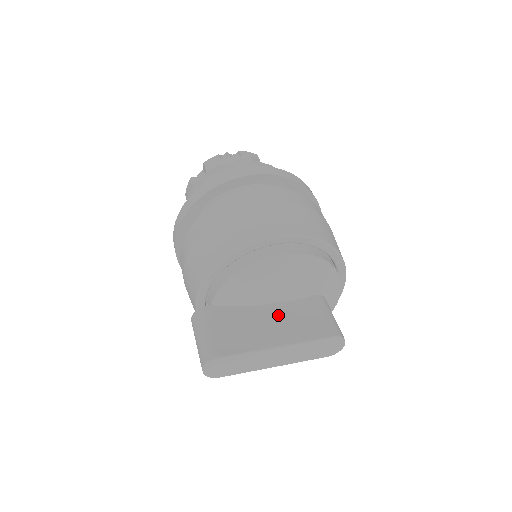
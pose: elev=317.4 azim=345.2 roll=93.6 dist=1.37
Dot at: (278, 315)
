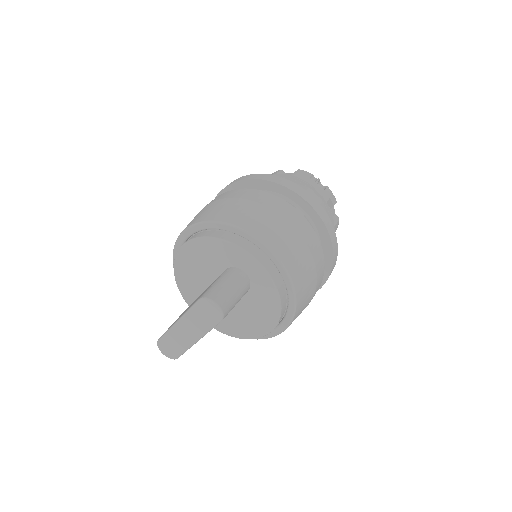
Dot at: (198, 297)
